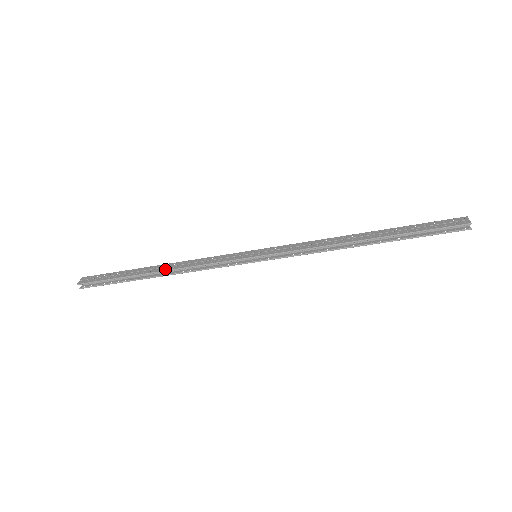
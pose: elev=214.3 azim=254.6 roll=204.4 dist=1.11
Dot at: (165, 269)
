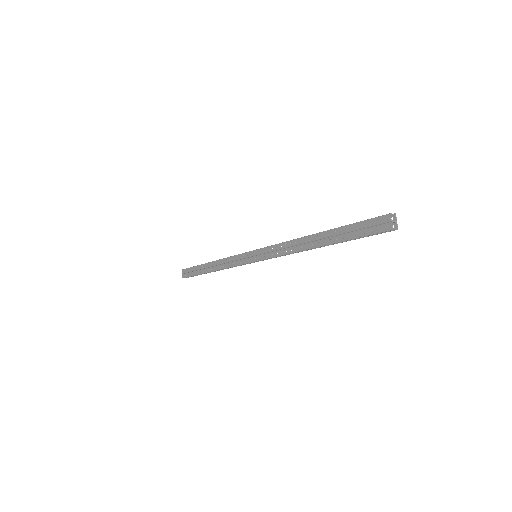
Dot at: (214, 269)
